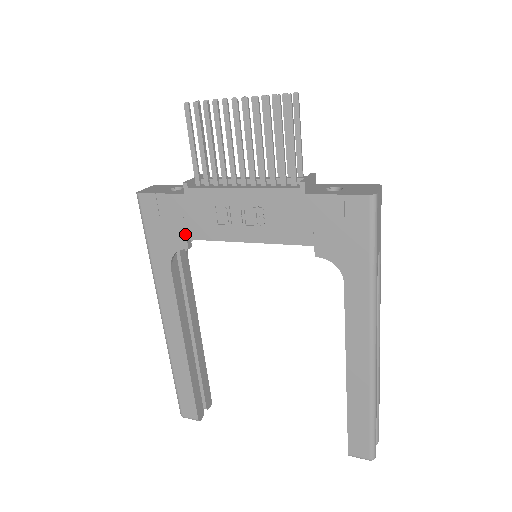
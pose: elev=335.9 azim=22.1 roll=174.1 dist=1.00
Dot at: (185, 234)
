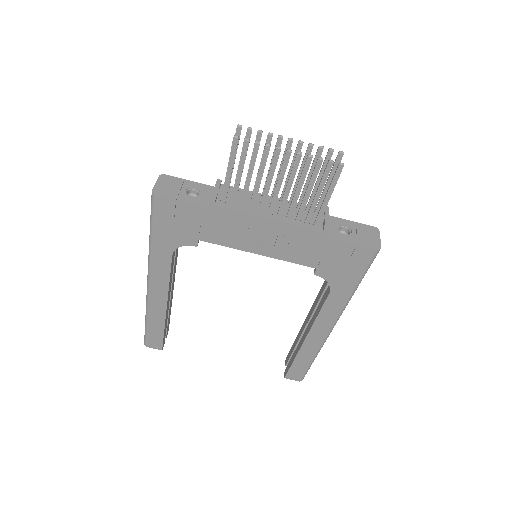
Dot at: (198, 236)
